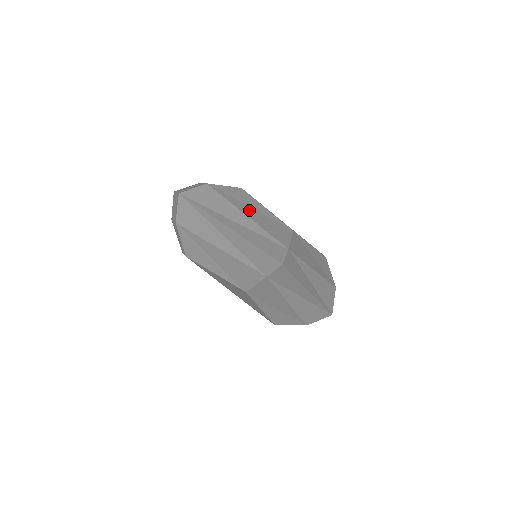
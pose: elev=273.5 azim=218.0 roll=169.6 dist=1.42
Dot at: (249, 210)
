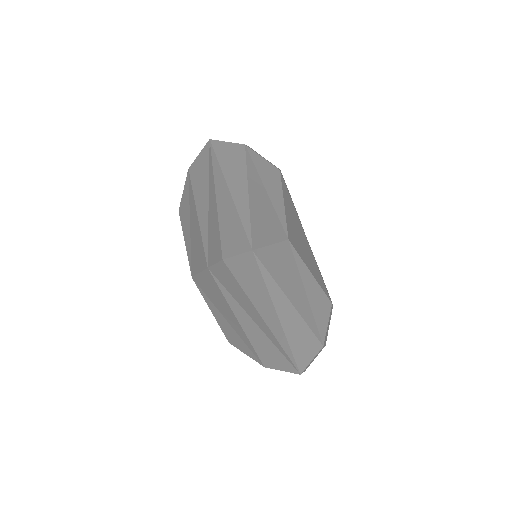
Dot at: (259, 191)
